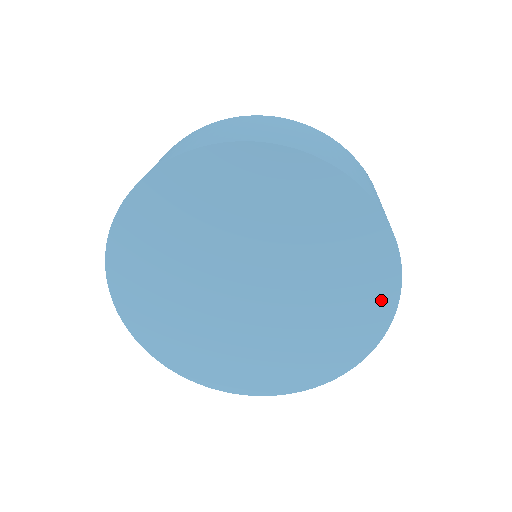
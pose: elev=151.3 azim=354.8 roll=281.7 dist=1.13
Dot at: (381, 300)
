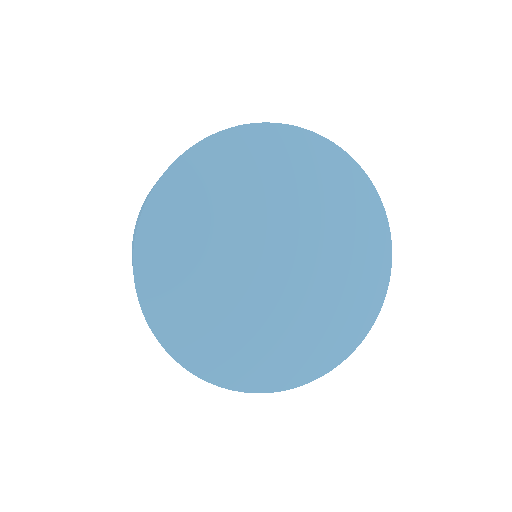
Dot at: (363, 316)
